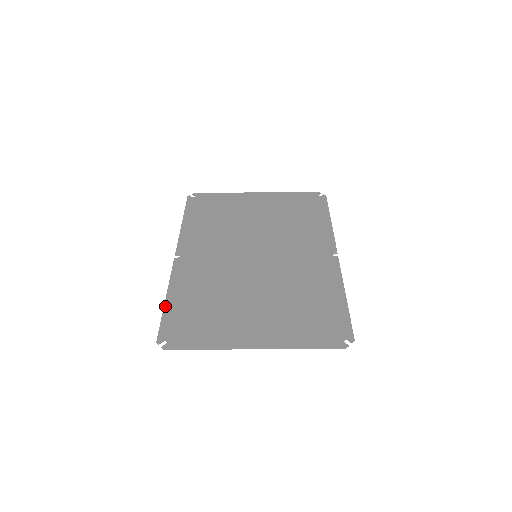
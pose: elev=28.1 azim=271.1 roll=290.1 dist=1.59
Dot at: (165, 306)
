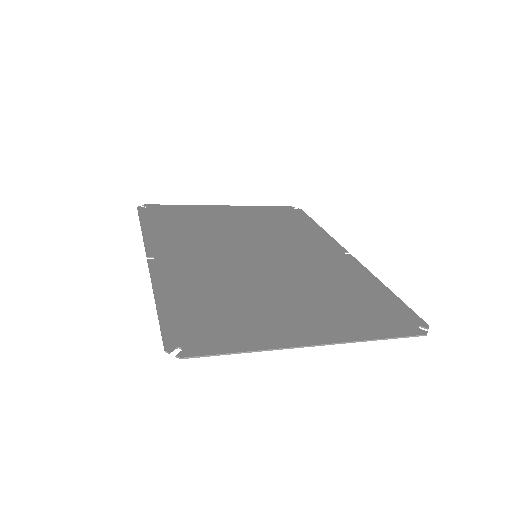
Dot at: (158, 308)
